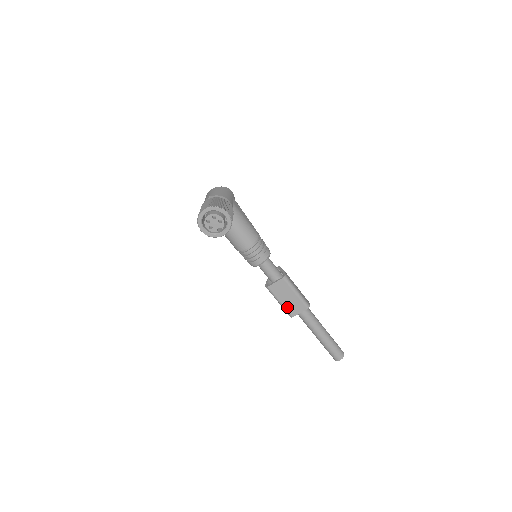
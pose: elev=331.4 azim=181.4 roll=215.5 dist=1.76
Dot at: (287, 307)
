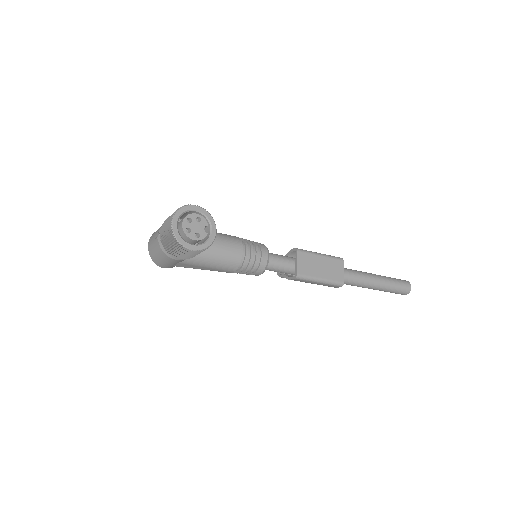
Dot at: (330, 277)
